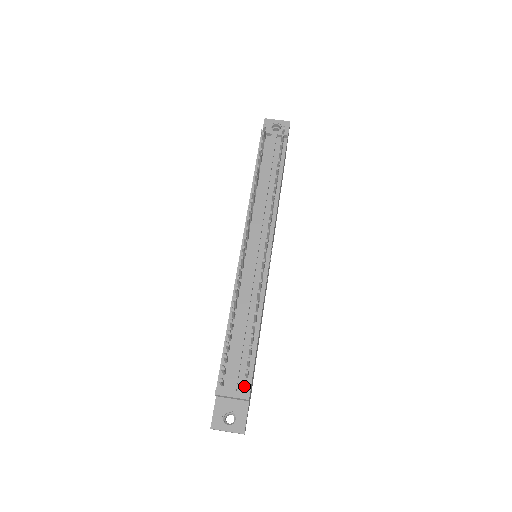
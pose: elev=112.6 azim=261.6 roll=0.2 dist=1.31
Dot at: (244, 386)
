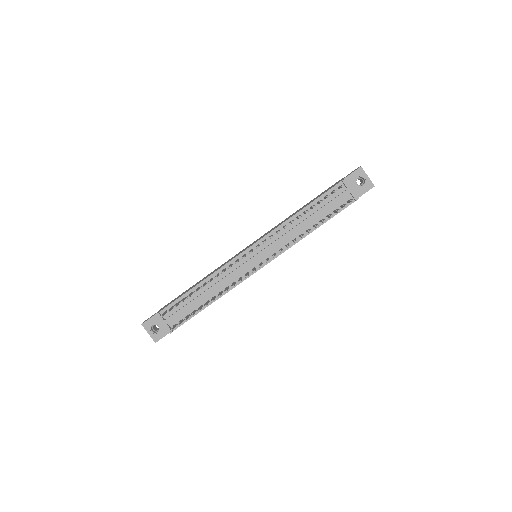
Dot at: (170, 330)
